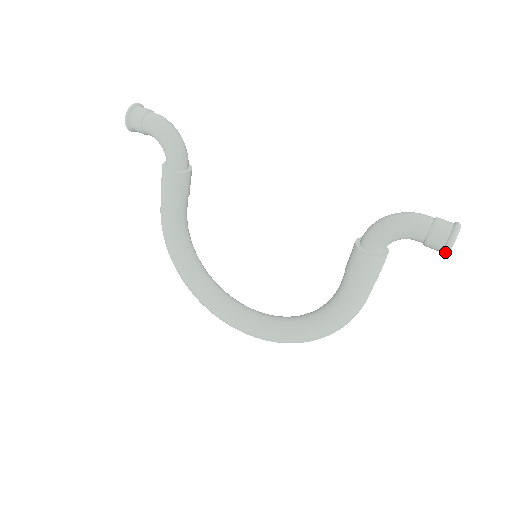
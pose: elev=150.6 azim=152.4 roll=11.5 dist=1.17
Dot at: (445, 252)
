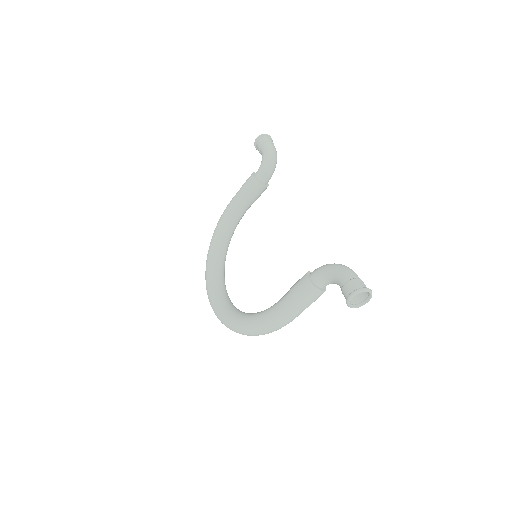
Dot at: (347, 298)
